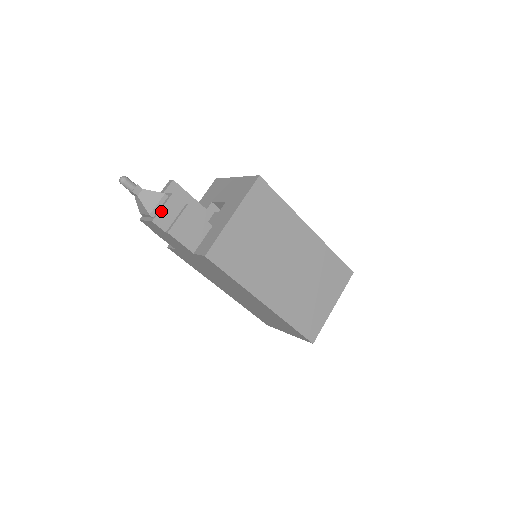
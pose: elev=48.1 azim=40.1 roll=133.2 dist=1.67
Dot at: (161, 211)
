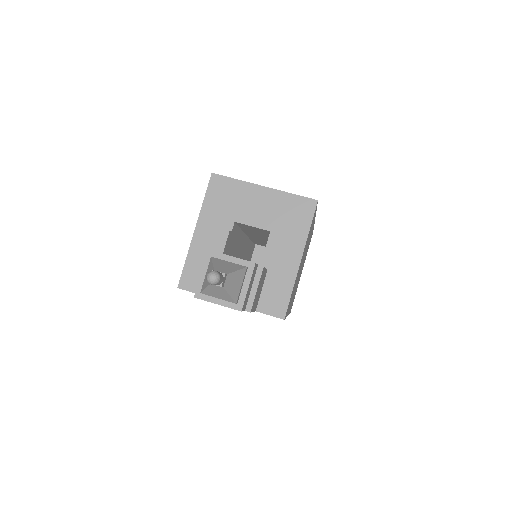
Dot at: (247, 293)
